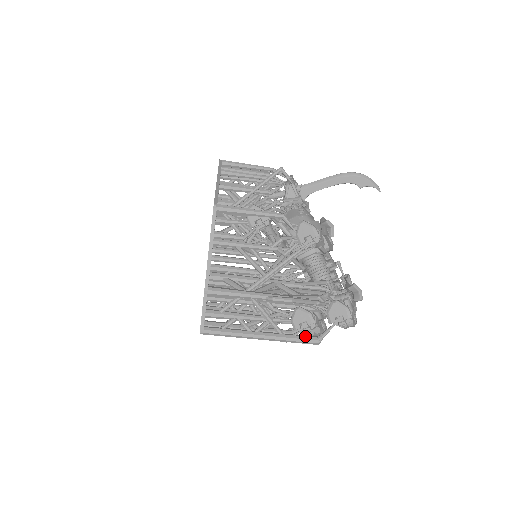
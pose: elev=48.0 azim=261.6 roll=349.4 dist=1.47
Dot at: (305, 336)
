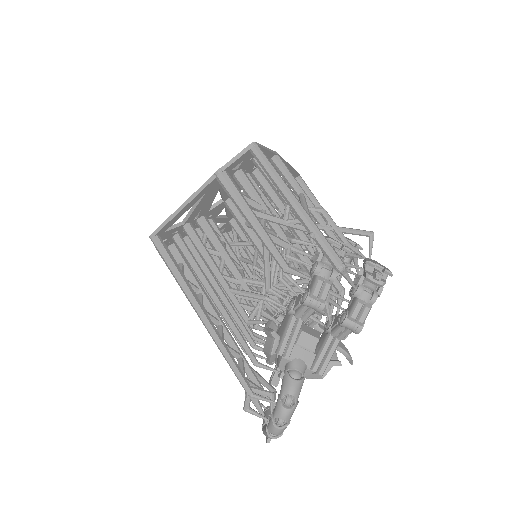
Dot at: (333, 251)
